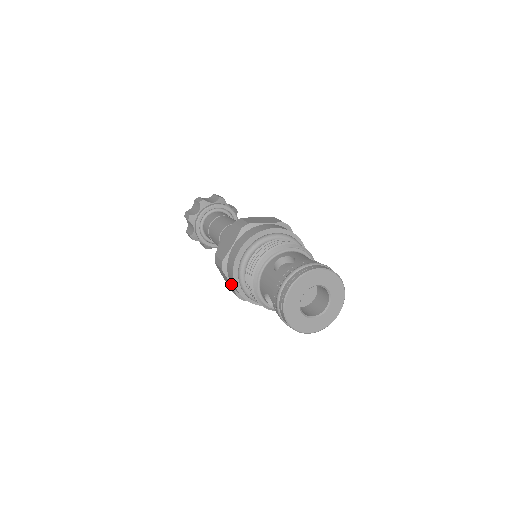
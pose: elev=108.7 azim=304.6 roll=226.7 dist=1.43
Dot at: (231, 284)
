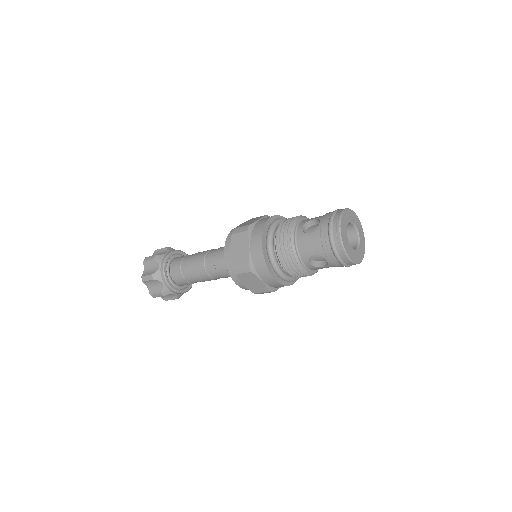
Dot at: (262, 281)
